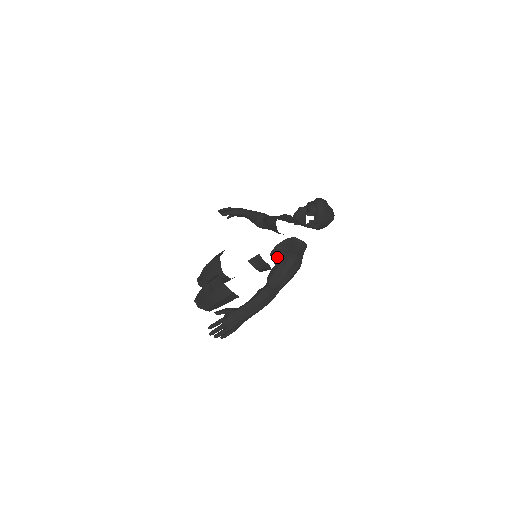
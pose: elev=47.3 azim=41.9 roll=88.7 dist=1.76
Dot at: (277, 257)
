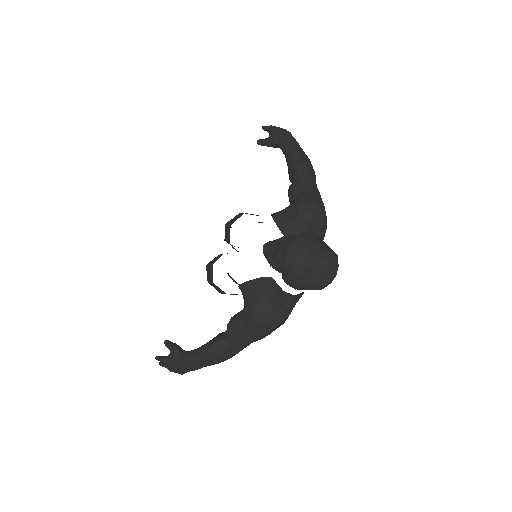
Dot at: occluded
